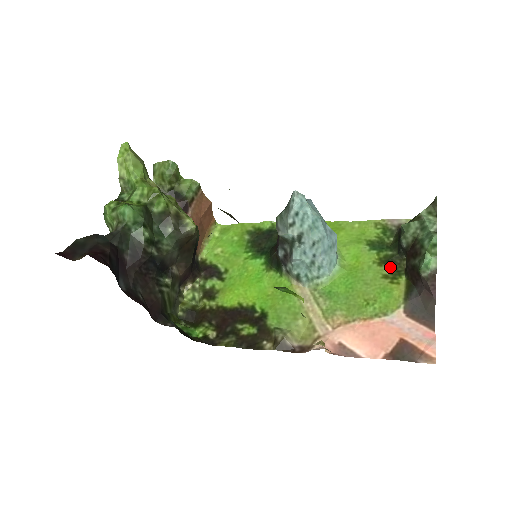
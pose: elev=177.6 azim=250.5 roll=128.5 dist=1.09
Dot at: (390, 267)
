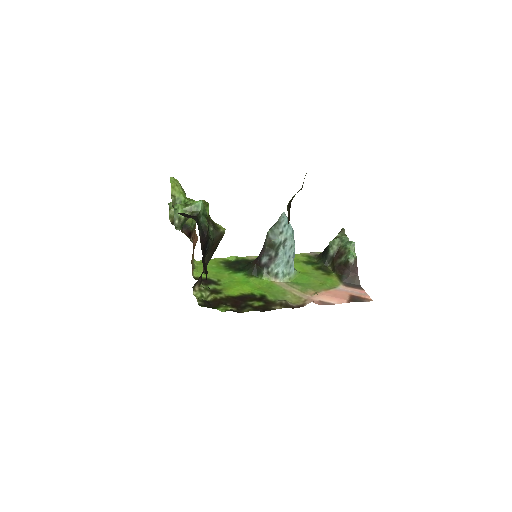
Dot at: (323, 270)
